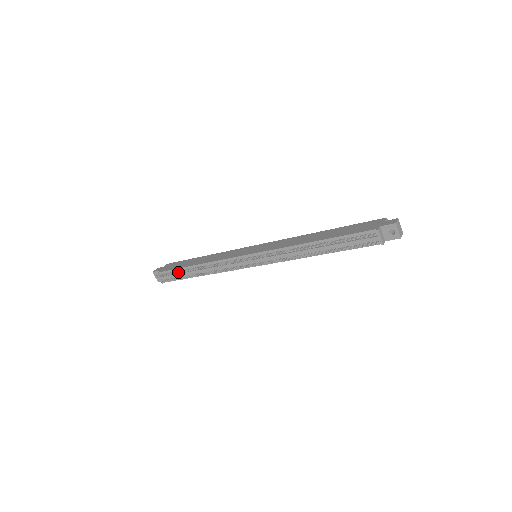
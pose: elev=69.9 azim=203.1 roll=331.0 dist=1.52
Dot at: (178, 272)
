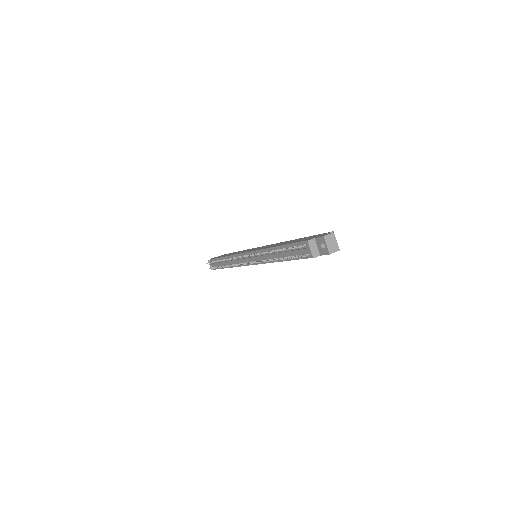
Dot at: (215, 261)
